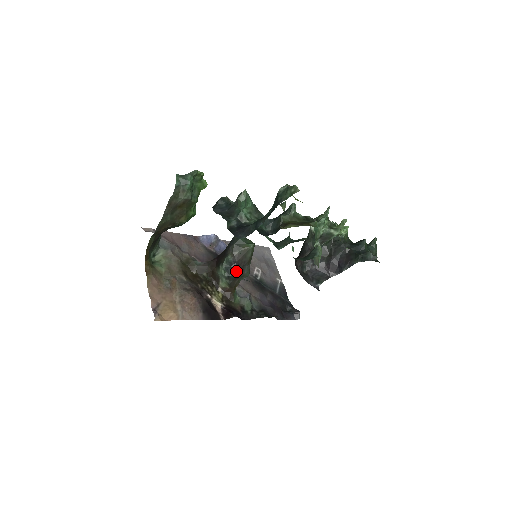
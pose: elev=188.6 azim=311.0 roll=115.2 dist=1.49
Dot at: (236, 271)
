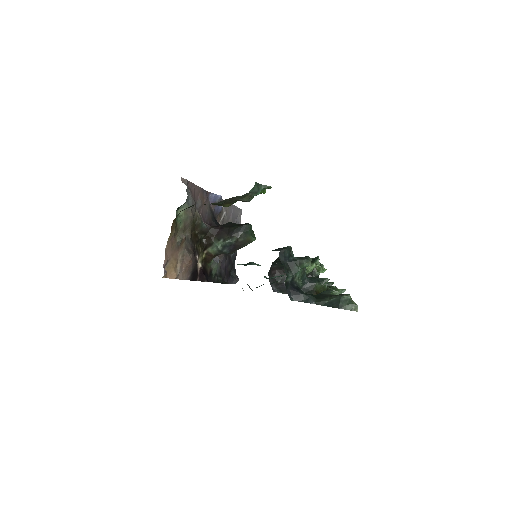
Dot at: (230, 251)
